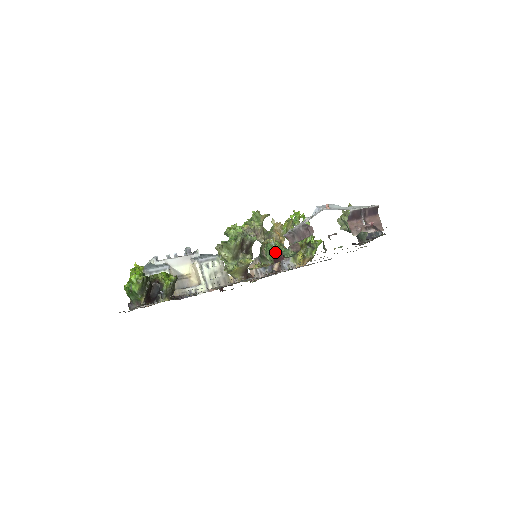
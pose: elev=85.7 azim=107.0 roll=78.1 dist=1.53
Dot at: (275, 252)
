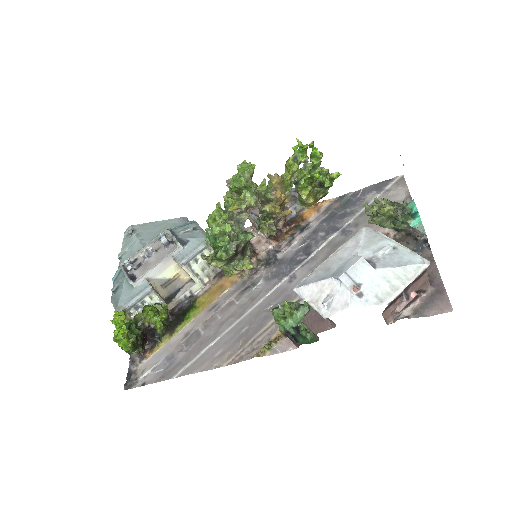
Dot at: (286, 325)
